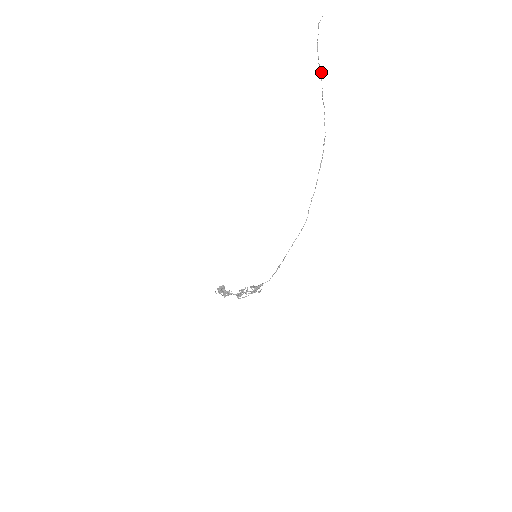
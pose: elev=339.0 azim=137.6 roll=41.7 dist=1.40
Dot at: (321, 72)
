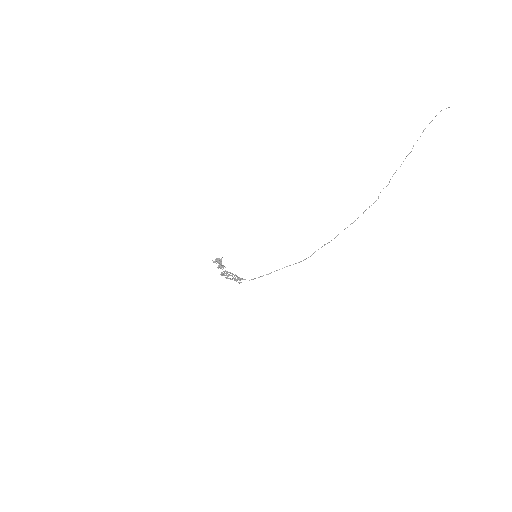
Dot at: (410, 152)
